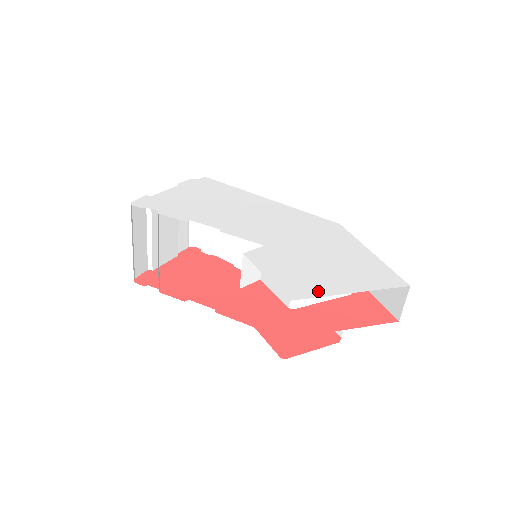
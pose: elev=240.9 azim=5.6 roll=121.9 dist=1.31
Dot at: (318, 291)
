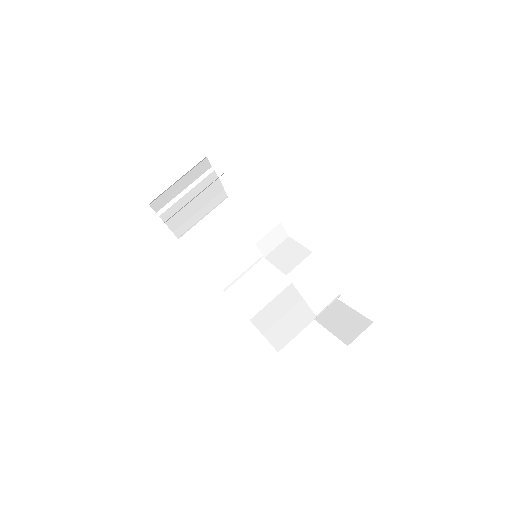
Dot at: occluded
